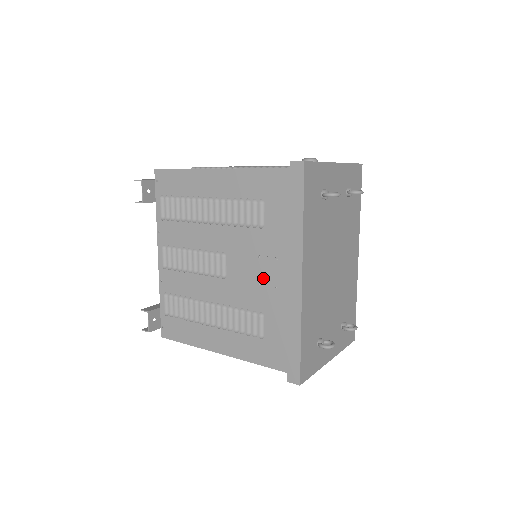
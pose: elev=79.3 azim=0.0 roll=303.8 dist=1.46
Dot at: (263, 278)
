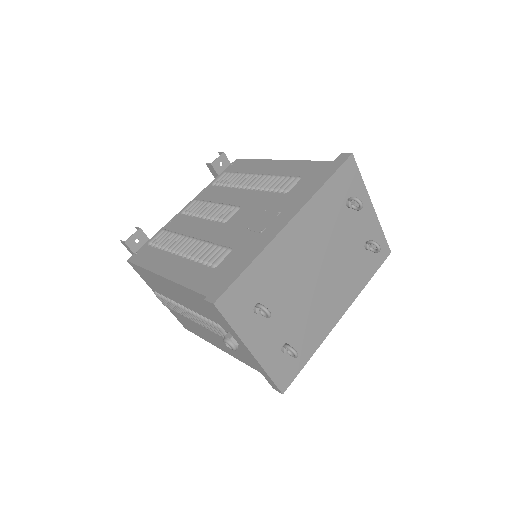
Dot at: (256, 224)
